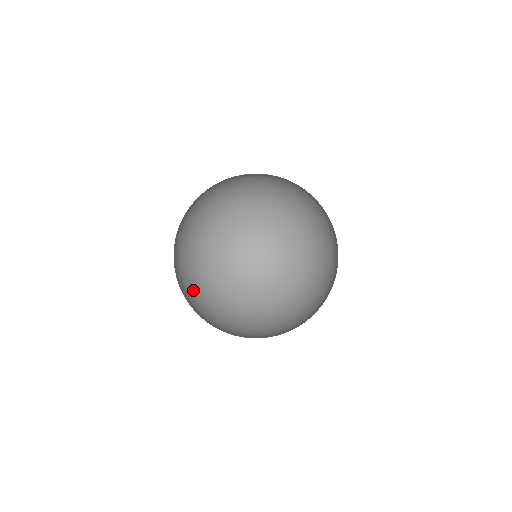
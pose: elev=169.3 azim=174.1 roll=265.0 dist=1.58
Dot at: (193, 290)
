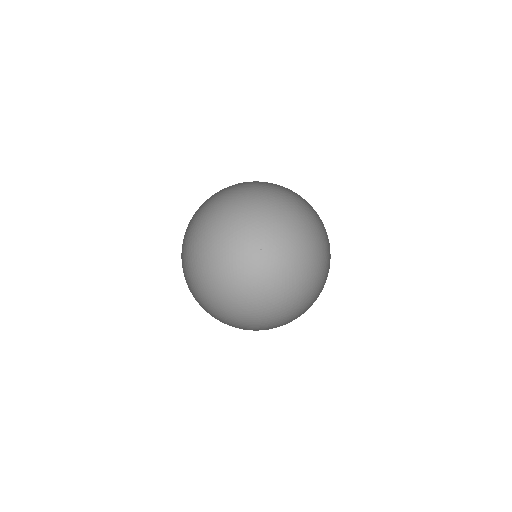
Dot at: (247, 312)
